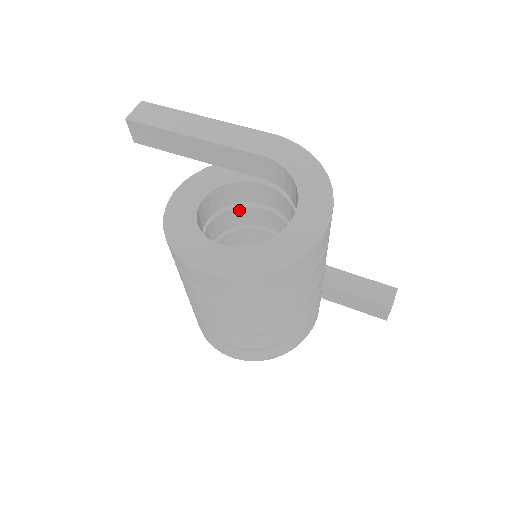
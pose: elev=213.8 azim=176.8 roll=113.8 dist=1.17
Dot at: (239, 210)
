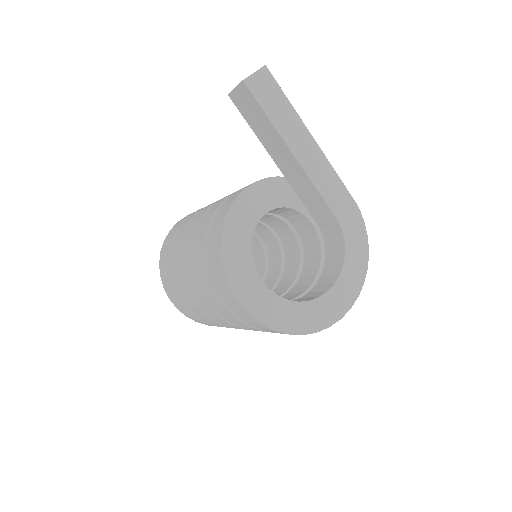
Dot at: (272, 216)
